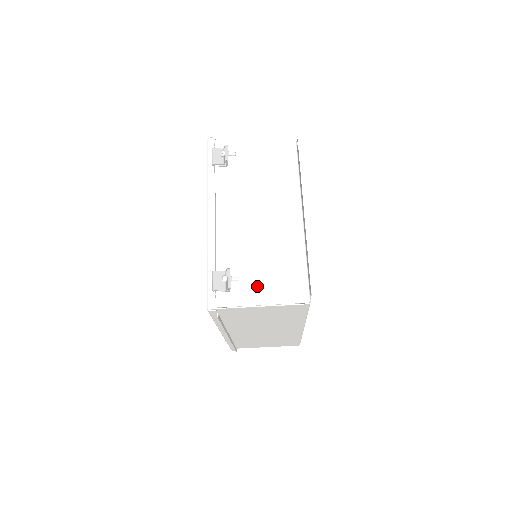
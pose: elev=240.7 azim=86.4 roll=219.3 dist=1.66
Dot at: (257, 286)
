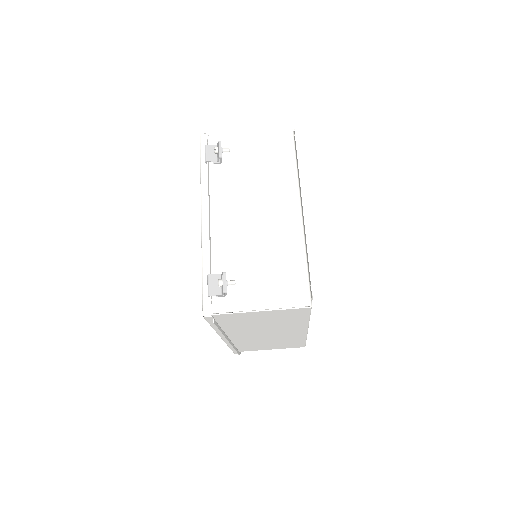
Dot at: (255, 290)
